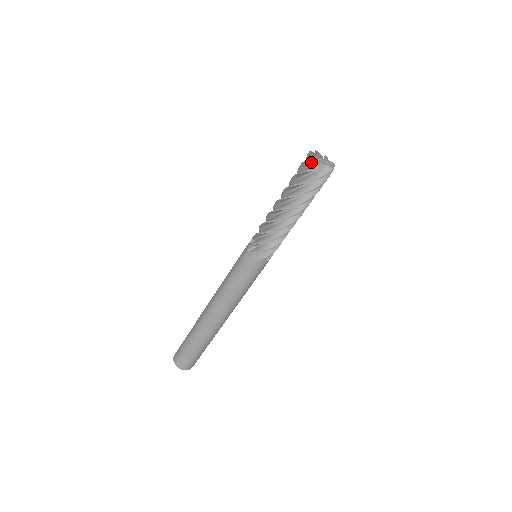
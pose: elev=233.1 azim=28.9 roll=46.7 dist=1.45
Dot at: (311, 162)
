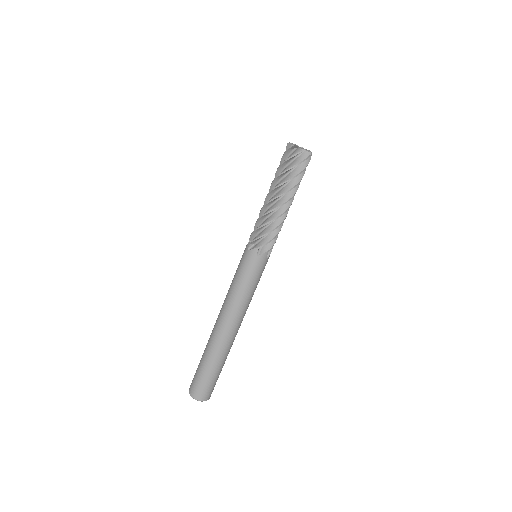
Dot at: occluded
